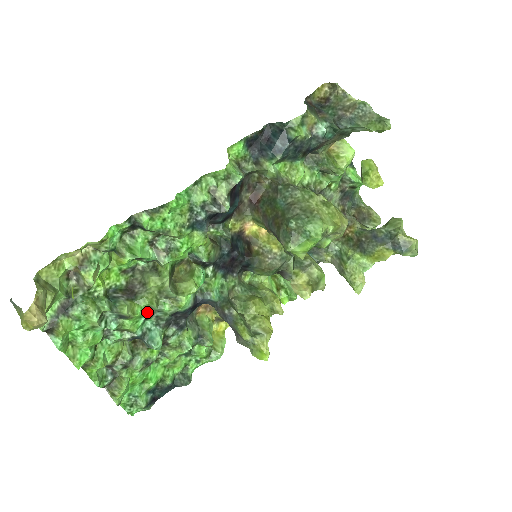
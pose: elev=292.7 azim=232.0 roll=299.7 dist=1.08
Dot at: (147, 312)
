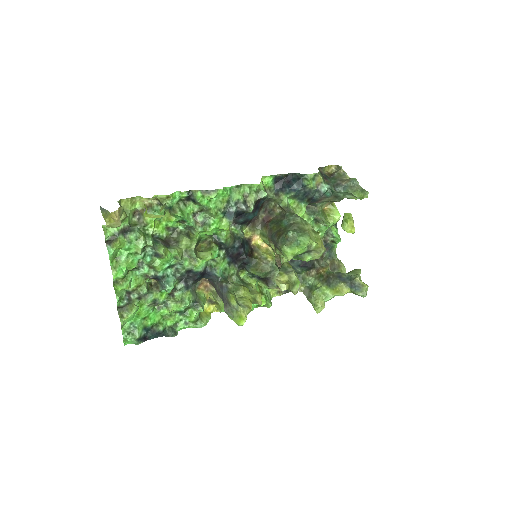
Dot at: (172, 261)
